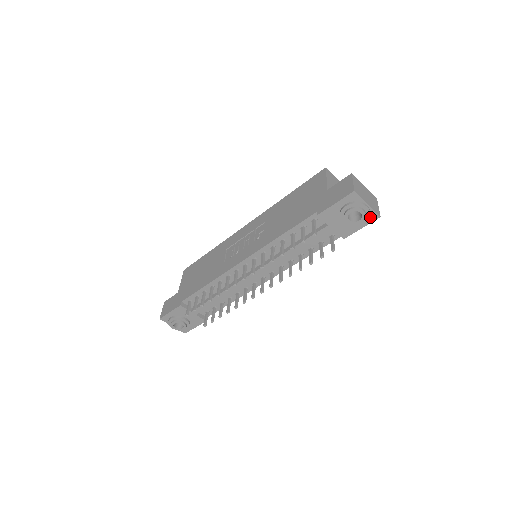
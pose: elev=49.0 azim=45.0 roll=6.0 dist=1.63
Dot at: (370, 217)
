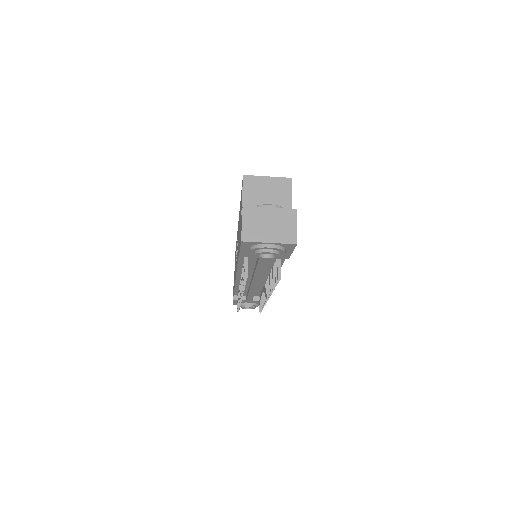
Dot at: (287, 246)
